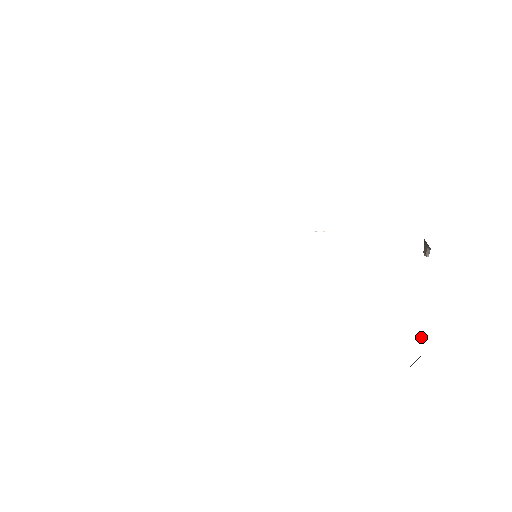
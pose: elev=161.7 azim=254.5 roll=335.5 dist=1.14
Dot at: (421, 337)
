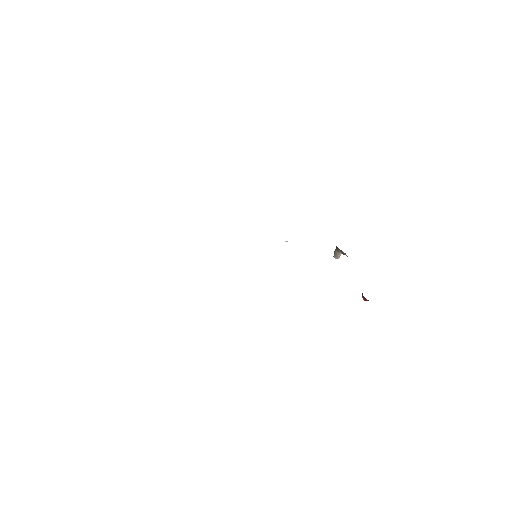
Dot at: (363, 299)
